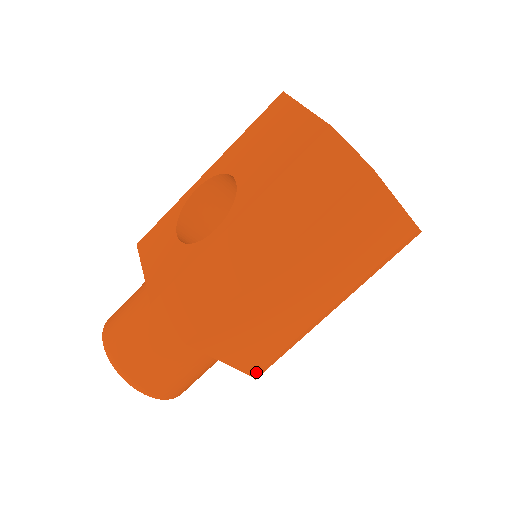
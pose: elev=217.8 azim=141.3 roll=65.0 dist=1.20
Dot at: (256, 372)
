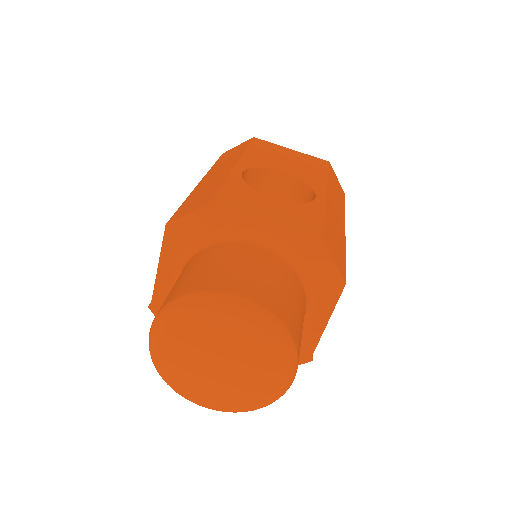
Dot at: occluded
